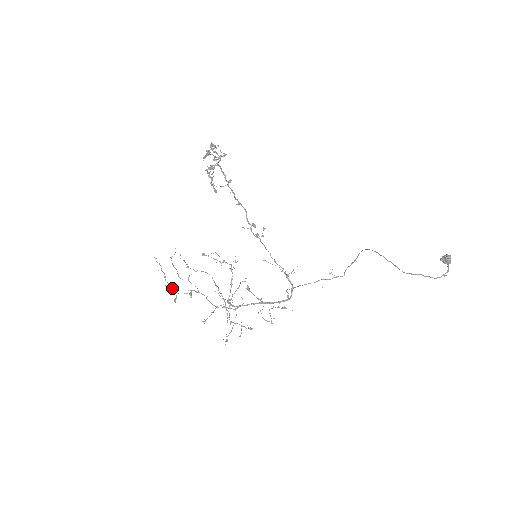
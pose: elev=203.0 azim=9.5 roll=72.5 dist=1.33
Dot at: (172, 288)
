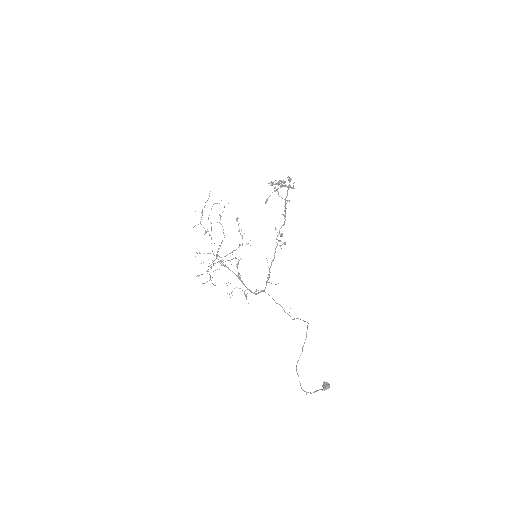
Dot at: occluded
